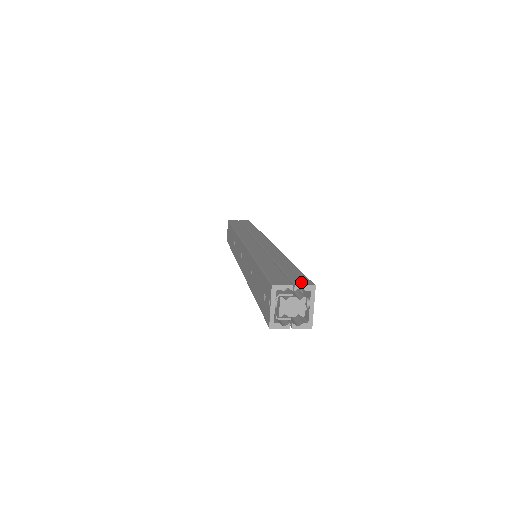
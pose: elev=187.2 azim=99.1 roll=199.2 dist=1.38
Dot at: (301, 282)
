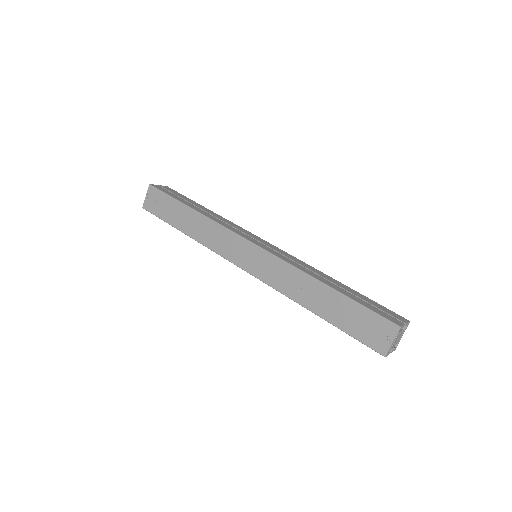
Dot at: (402, 319)
